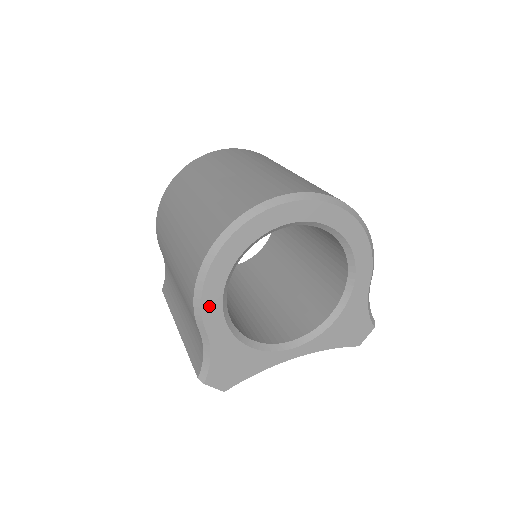
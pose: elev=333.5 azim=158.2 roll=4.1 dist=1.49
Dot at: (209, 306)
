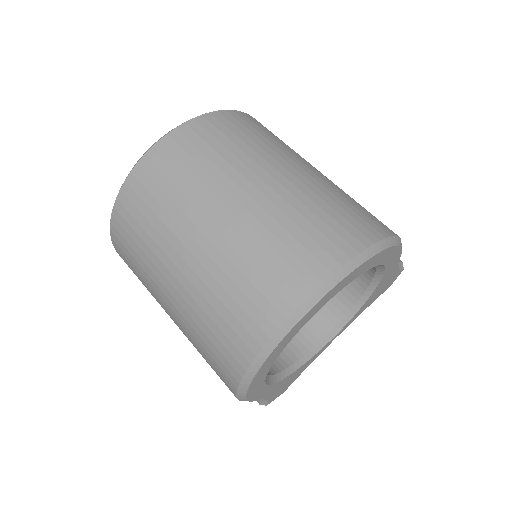
Dot at: (256, 395)
